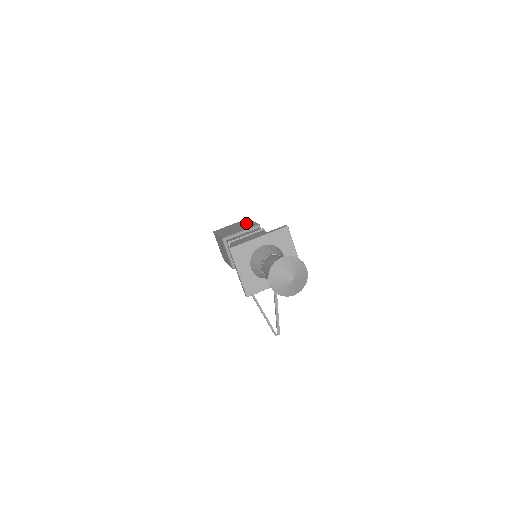
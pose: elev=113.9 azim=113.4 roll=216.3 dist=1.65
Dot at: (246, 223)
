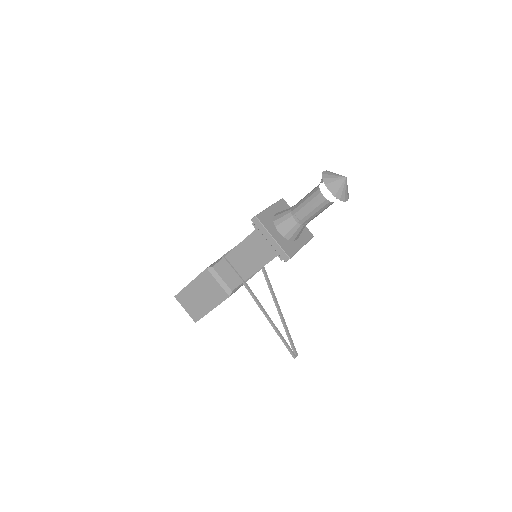
Dot at: occluded
